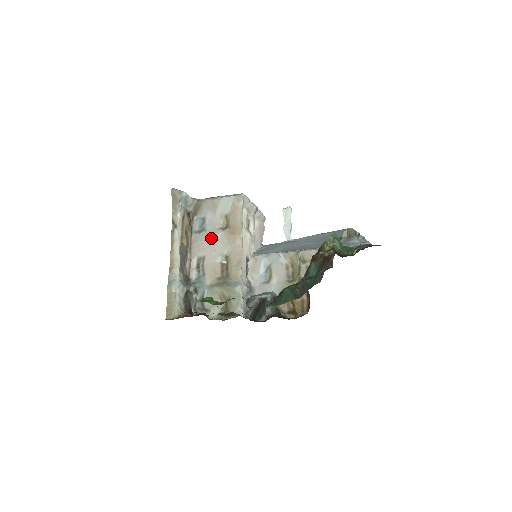
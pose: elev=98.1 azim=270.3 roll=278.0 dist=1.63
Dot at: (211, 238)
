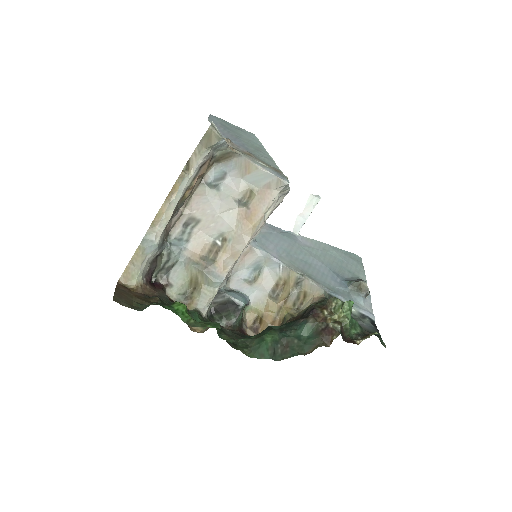
Dot at: (220, 205)
